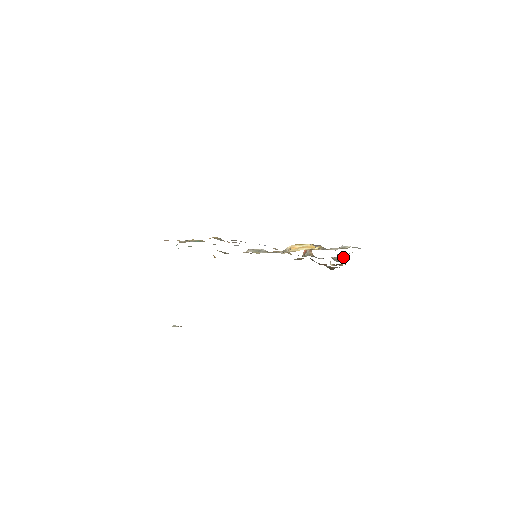
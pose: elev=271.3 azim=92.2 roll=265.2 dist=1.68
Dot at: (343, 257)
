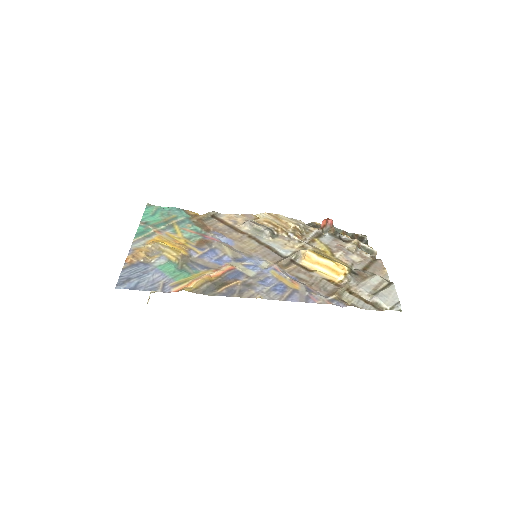
Dot at: occluded
